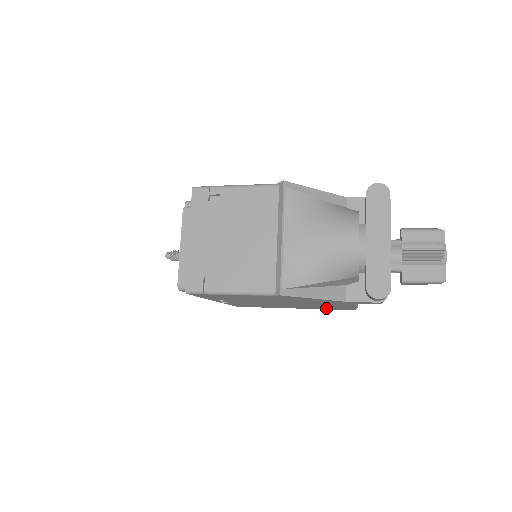
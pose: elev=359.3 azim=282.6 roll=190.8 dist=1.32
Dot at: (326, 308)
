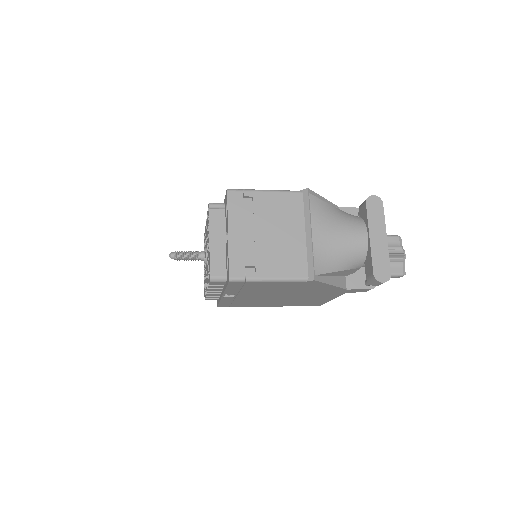
Dot at: (301, 304)
